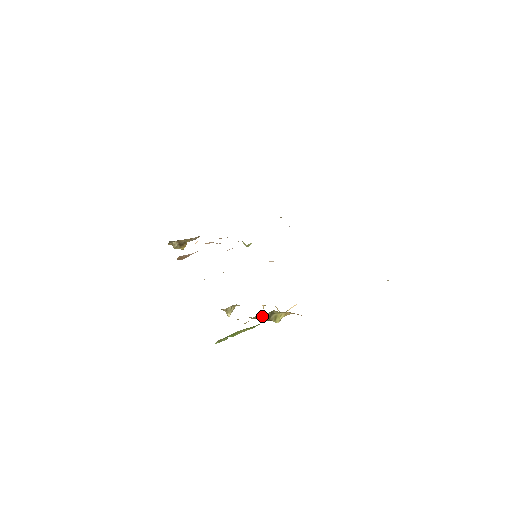
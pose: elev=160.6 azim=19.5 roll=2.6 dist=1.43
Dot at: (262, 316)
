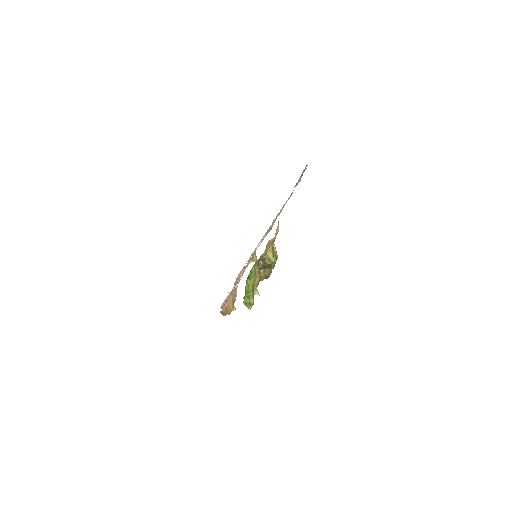
Dot at: (259, 267)
